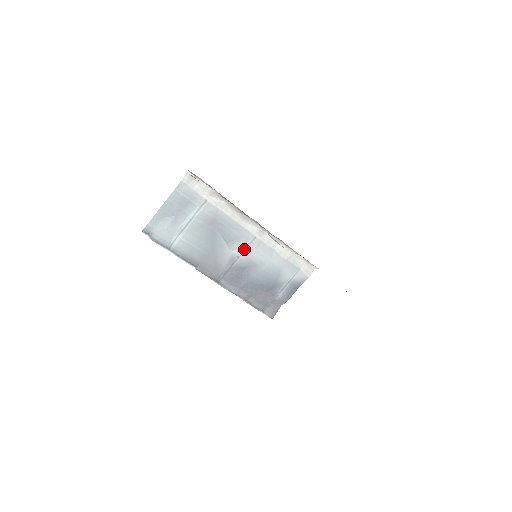
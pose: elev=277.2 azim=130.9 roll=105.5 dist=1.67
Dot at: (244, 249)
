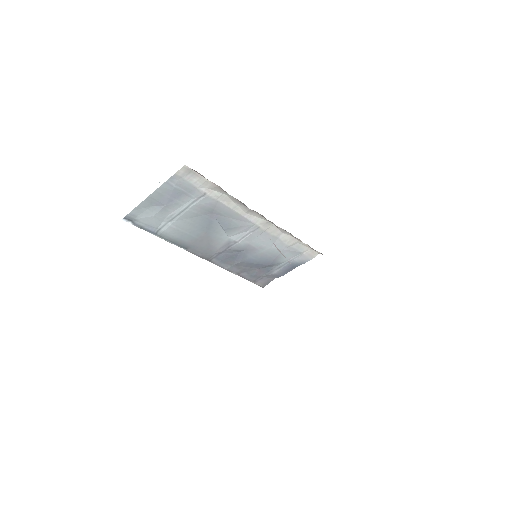
Dot at: (244, 236)
